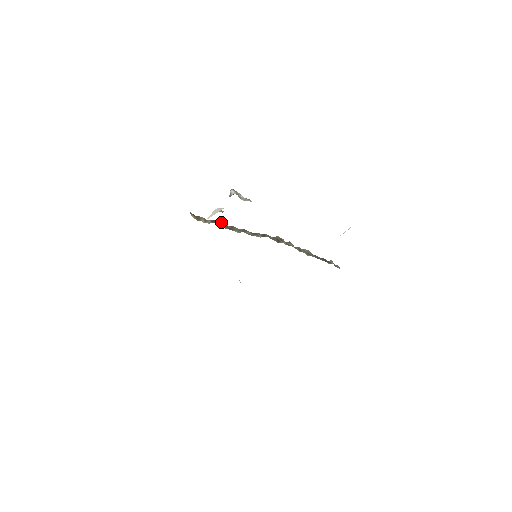
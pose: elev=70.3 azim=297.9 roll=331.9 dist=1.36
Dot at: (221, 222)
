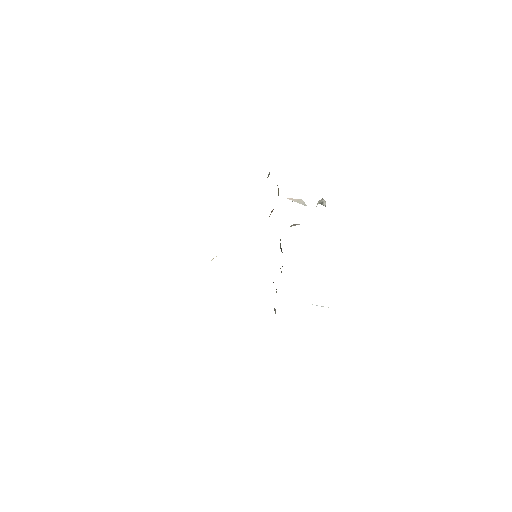
Dot at: occluded
